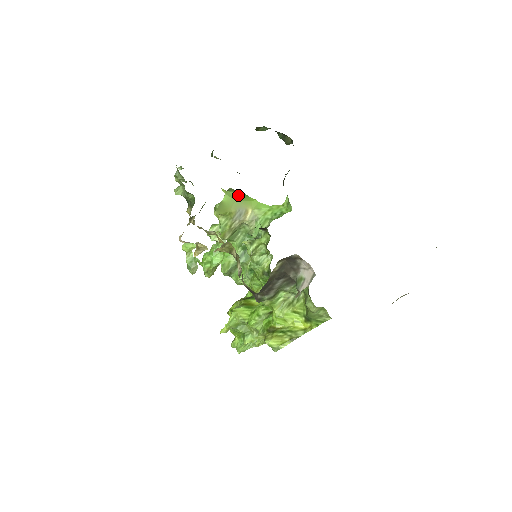
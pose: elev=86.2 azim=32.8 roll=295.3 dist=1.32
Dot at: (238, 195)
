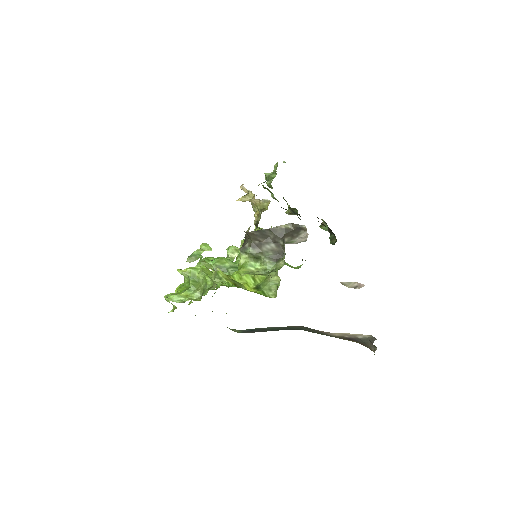
Dot at: occluded
